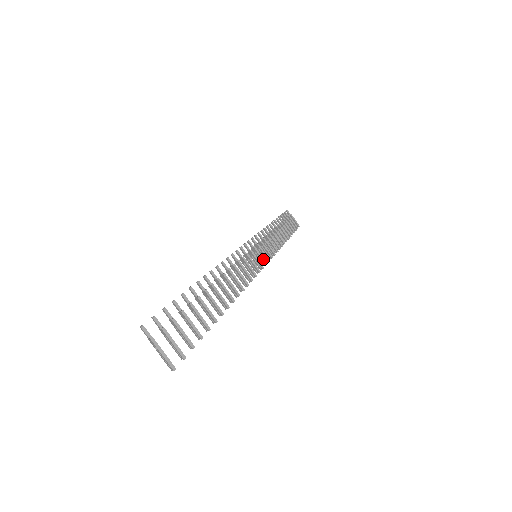
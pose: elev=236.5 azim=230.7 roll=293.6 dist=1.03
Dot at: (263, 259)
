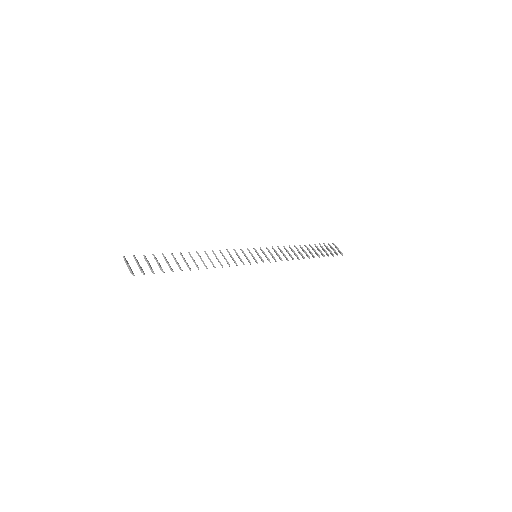
Dot at: (261, 258)
